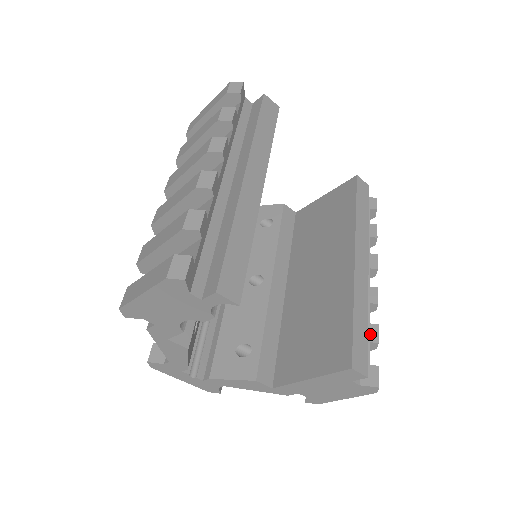
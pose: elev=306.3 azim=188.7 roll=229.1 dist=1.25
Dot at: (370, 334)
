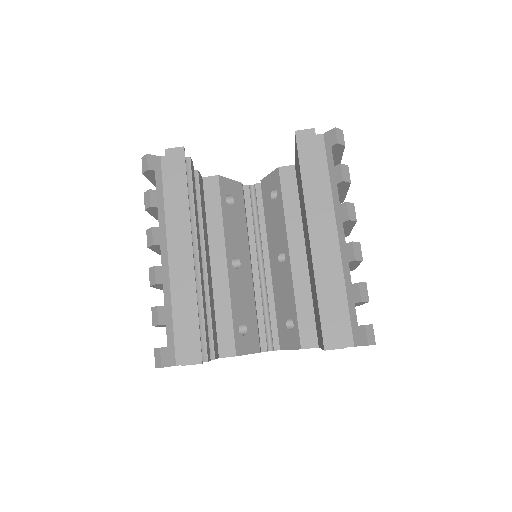
Dot at: (354, 295)
